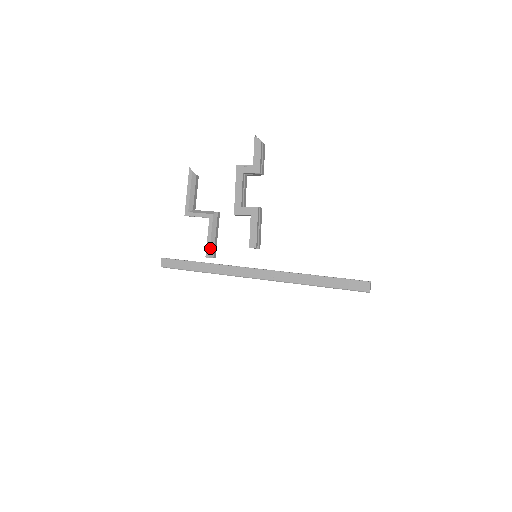
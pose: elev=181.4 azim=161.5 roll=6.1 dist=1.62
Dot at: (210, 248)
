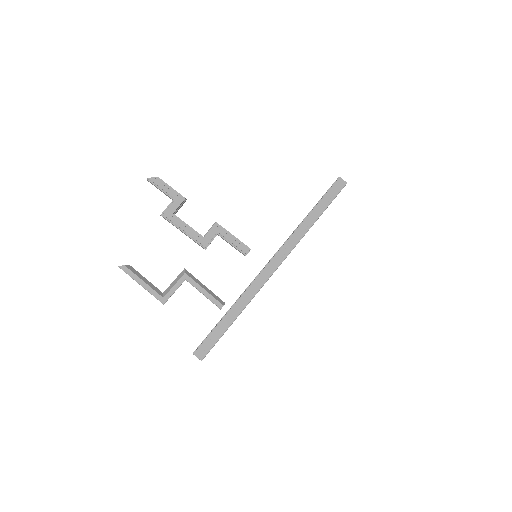
Dot at: (215, 298)
